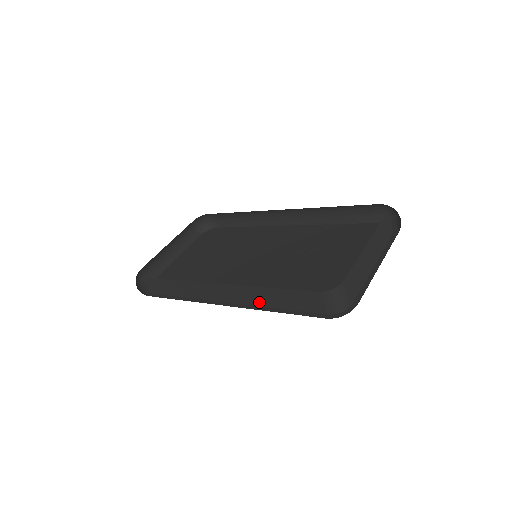
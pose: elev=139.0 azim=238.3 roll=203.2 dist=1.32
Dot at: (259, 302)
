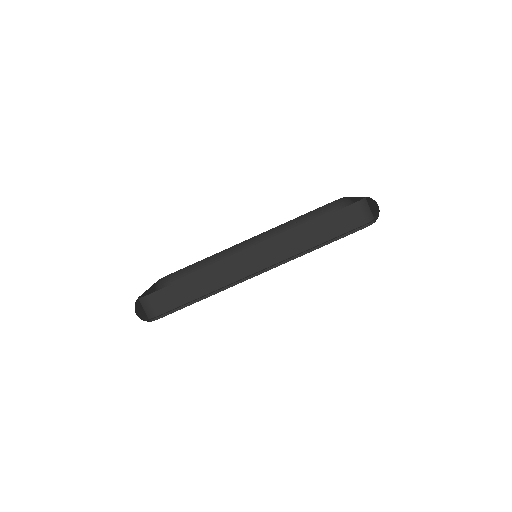
Dot at: (299, 248)
